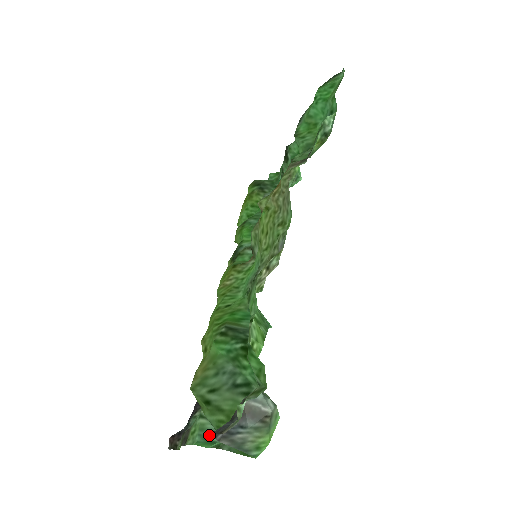
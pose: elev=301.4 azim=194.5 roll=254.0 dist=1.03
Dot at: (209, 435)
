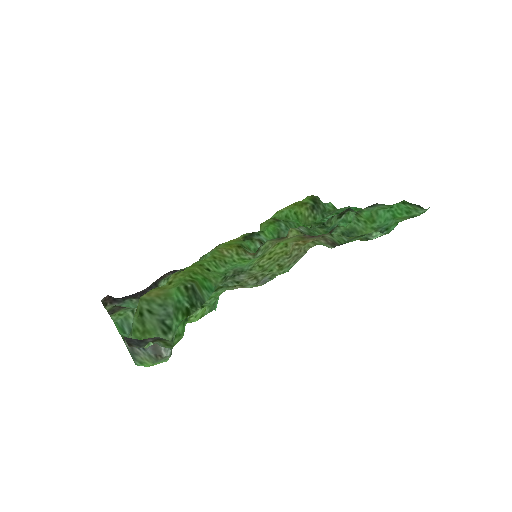
Dot at: (126, 326)
